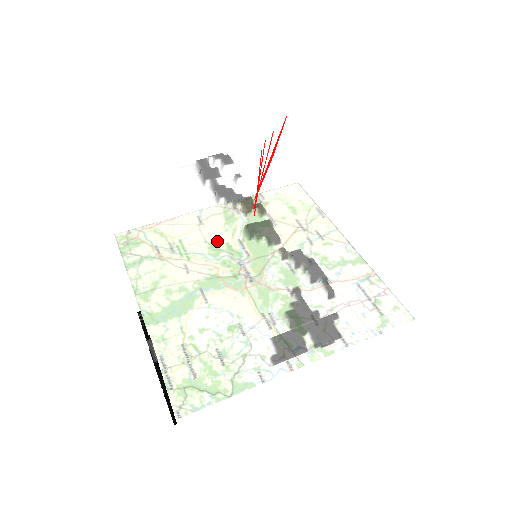
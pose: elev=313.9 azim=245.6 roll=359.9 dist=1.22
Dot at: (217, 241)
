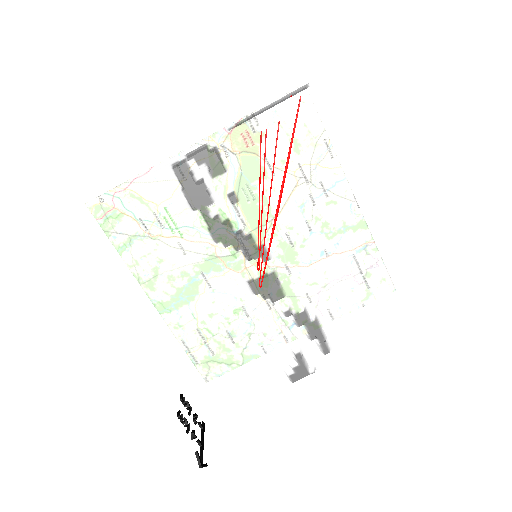
Dot at: (221, 297)
